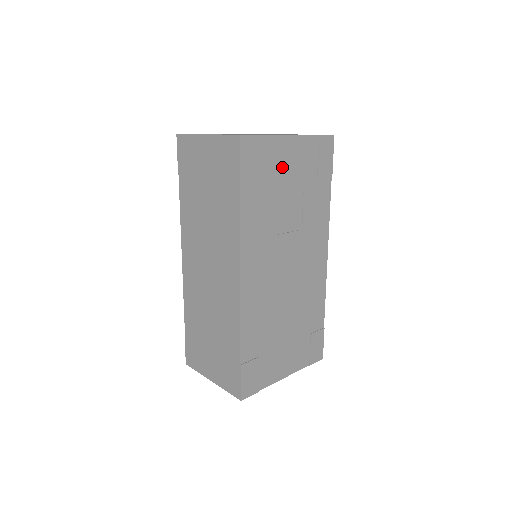
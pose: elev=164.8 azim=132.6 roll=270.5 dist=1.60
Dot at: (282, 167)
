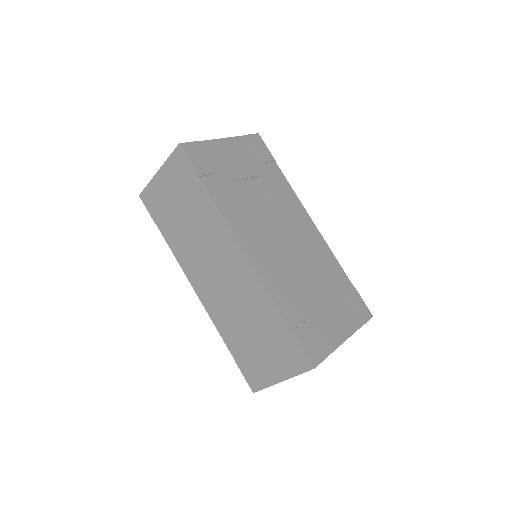
Dot at: (228, 162)
